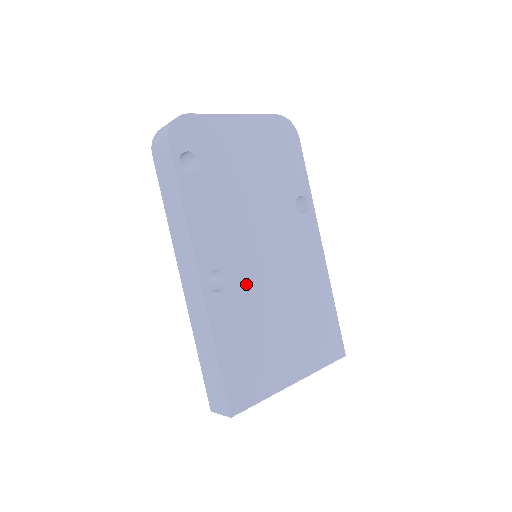
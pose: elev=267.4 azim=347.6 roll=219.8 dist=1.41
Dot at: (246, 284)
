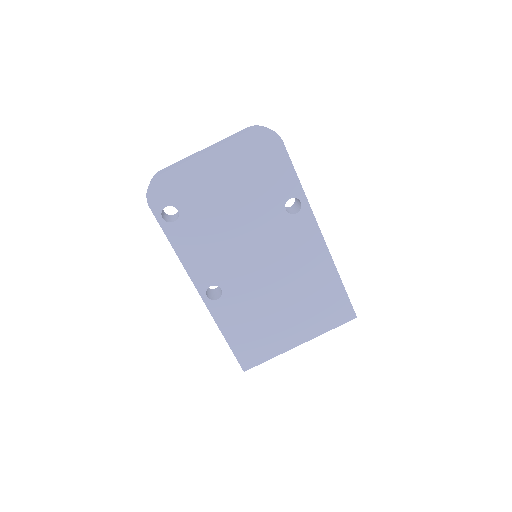
Dot at: (241, 288)
